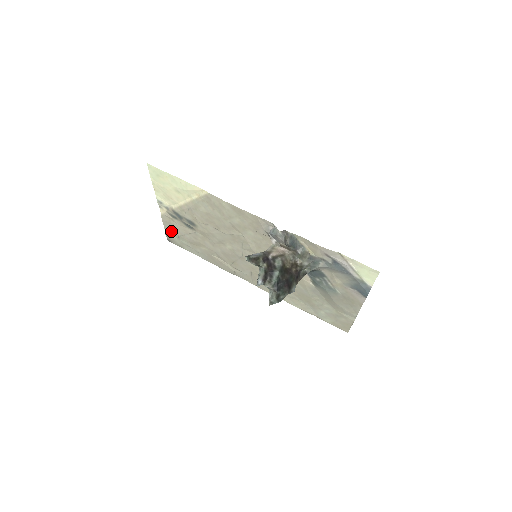
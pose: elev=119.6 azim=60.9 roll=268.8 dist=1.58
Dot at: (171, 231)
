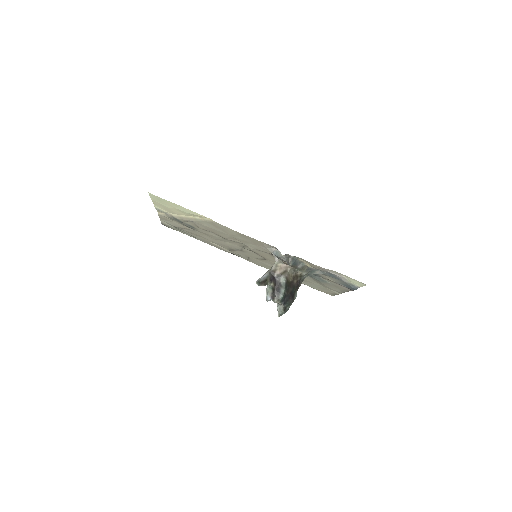
Dot at: occluded
